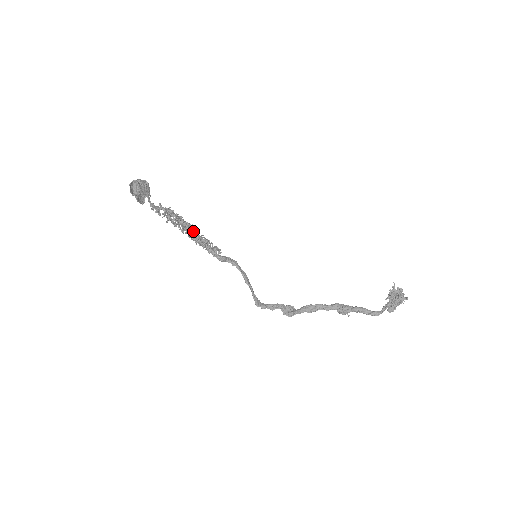
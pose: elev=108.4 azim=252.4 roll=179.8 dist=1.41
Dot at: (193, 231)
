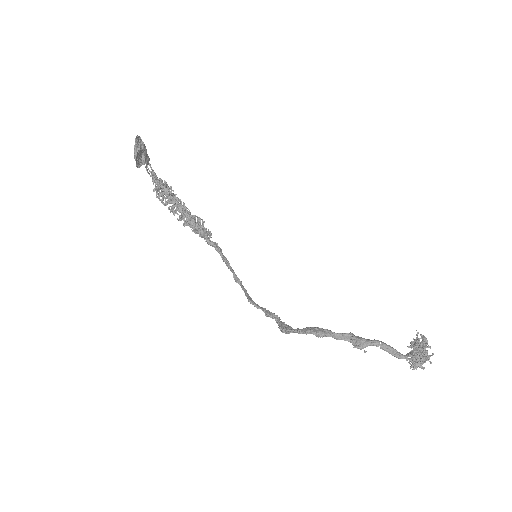
Dot at: (187, 210)
